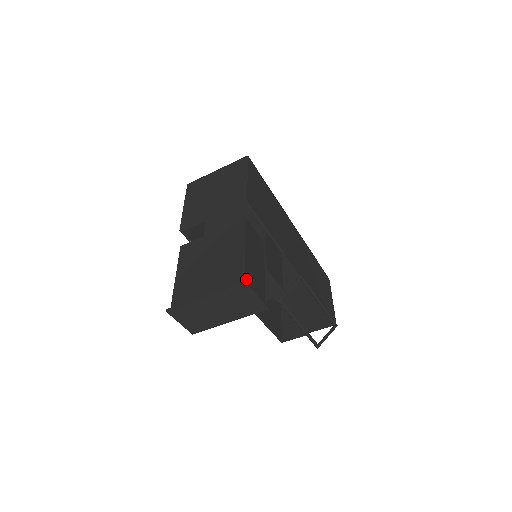
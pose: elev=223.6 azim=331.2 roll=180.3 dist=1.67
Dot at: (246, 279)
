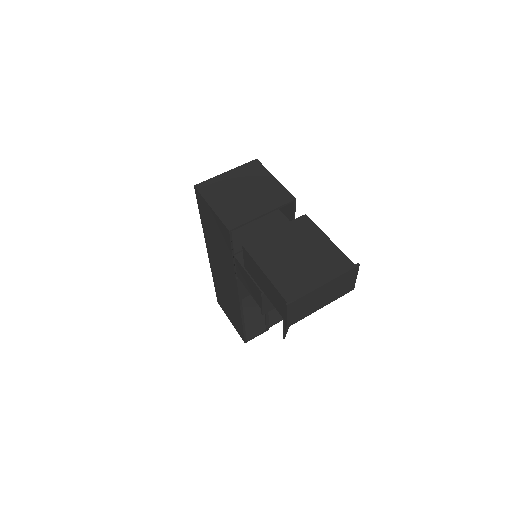
Dot at: (351, 263)
